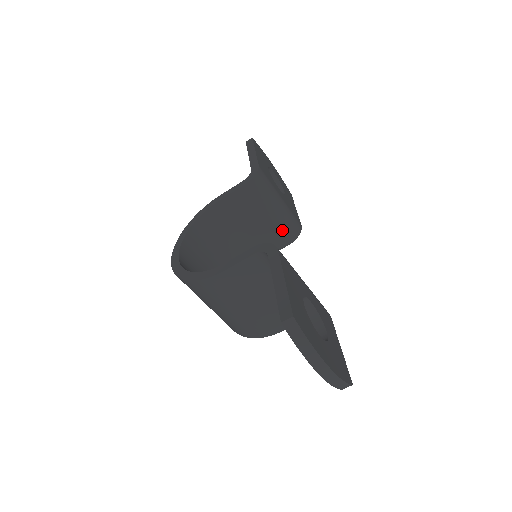
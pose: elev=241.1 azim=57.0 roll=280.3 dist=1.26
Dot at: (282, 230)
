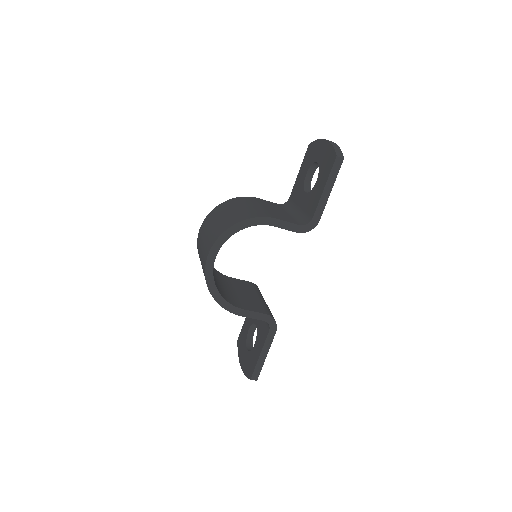
Dot at: occluded
